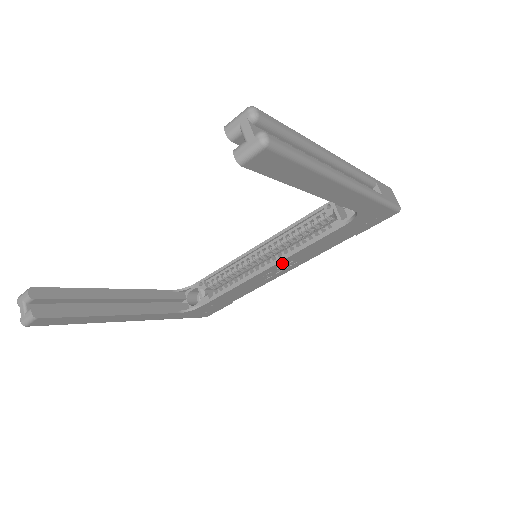
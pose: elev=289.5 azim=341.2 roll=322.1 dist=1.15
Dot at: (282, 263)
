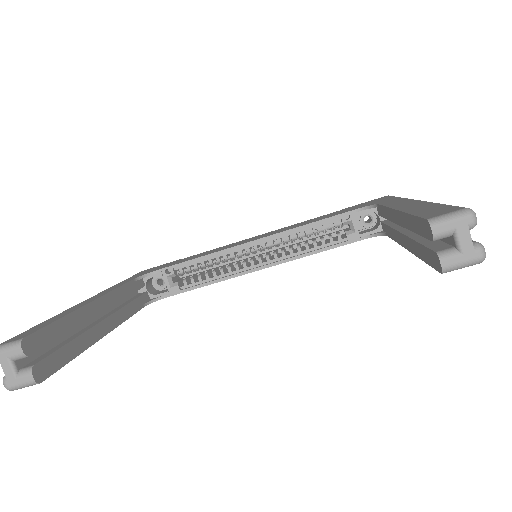
Dot at: (279, 263)
